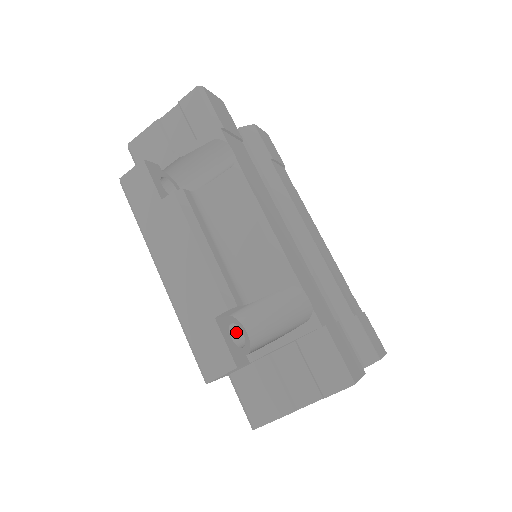
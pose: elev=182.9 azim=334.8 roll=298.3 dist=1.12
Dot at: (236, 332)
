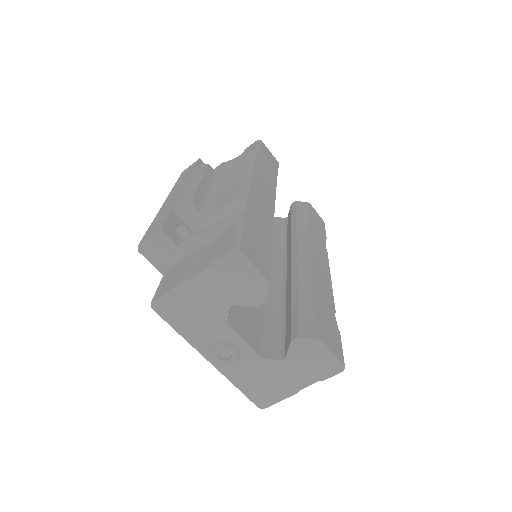
Dot at: occluded
